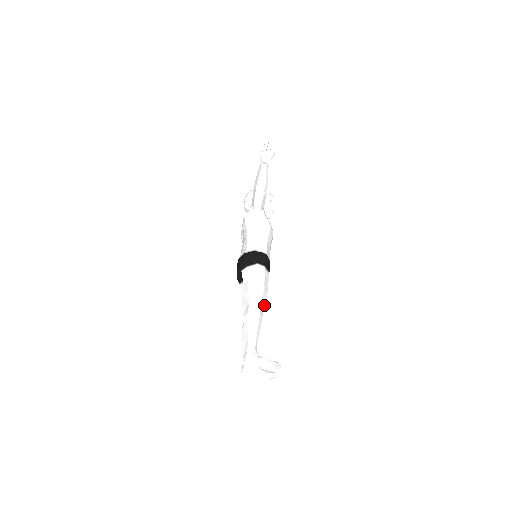
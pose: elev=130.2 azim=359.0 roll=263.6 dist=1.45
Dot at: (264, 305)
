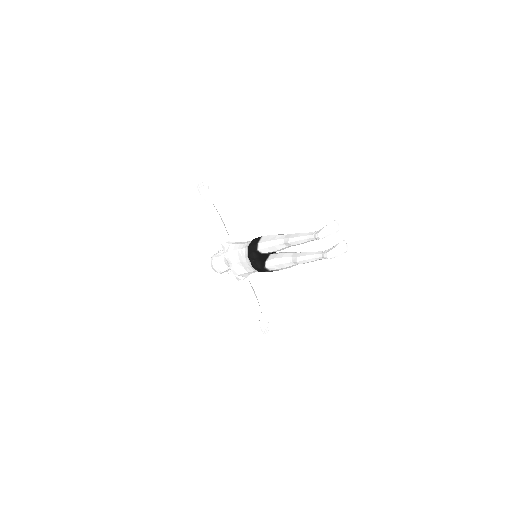
Dot at: occluded
